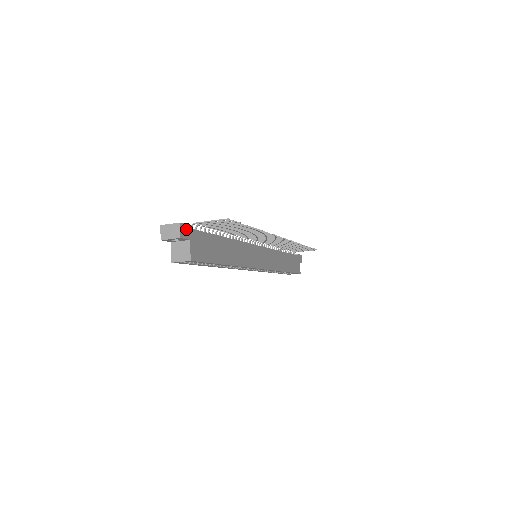
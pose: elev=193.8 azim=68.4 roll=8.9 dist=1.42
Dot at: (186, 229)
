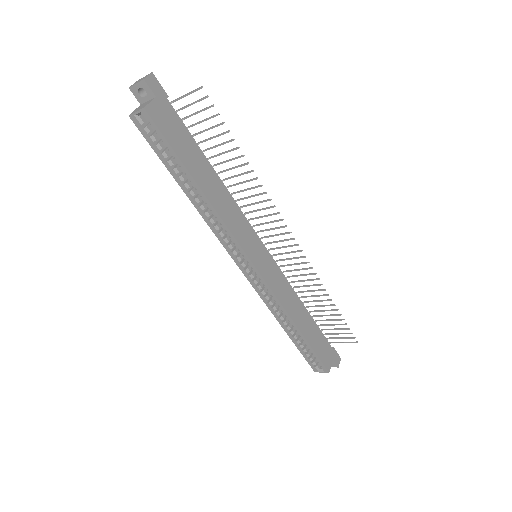
Dot at: (157, 86)
